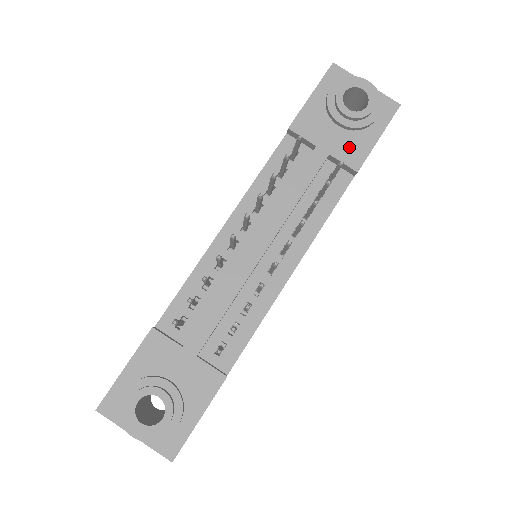
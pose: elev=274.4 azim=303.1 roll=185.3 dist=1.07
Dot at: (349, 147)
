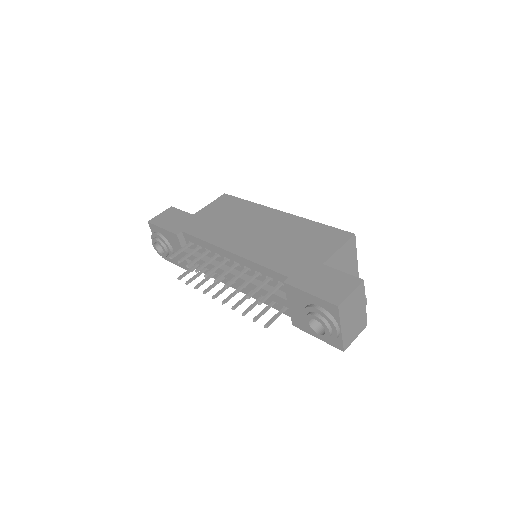
Dot at: (300, 320)
